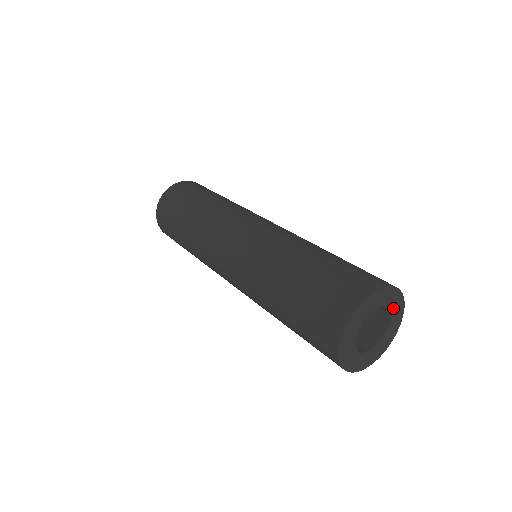
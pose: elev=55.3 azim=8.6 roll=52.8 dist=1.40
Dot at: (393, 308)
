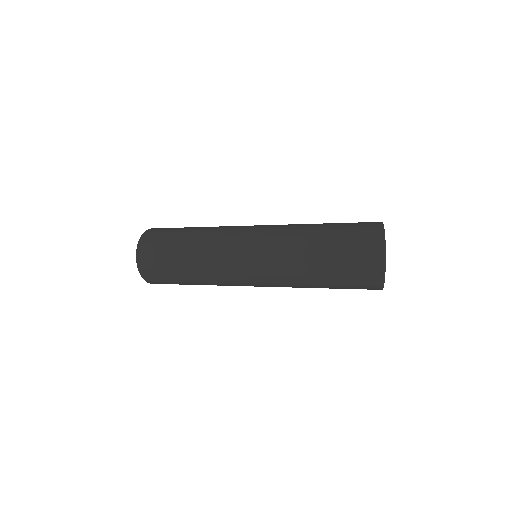
Dot at: (382, 234)
